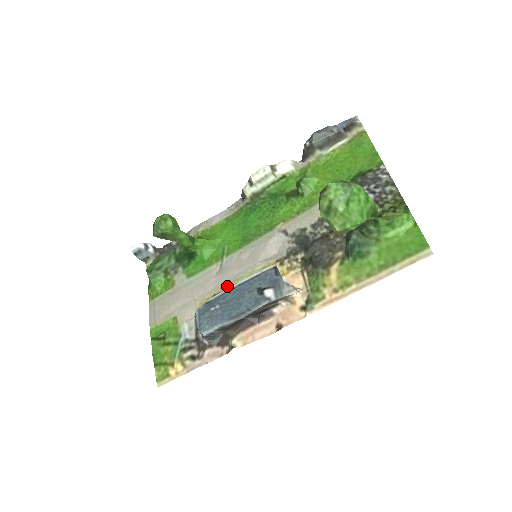
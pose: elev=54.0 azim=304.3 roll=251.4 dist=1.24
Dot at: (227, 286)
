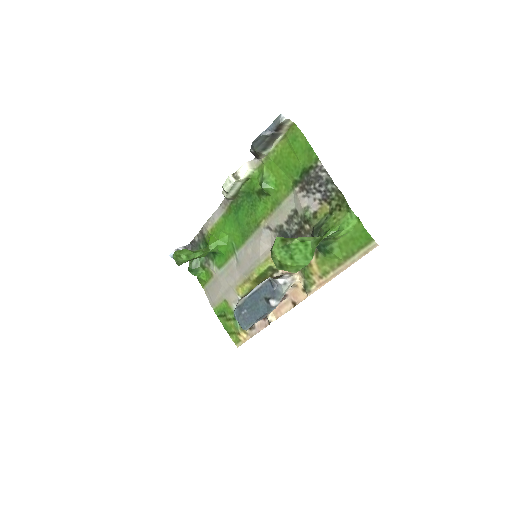
Dot at: (248, 275)
